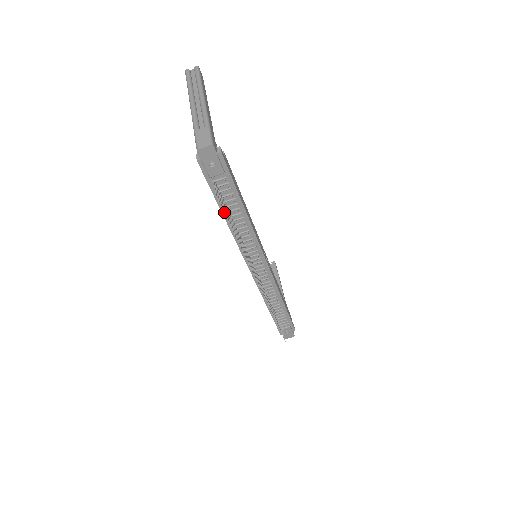
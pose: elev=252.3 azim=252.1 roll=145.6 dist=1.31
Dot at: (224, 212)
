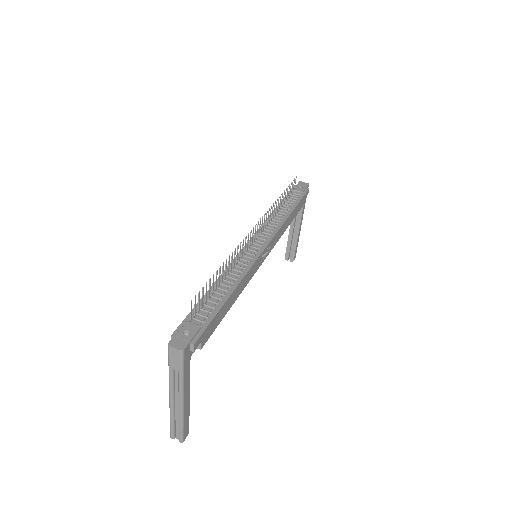
Dot at: (291, 183)
